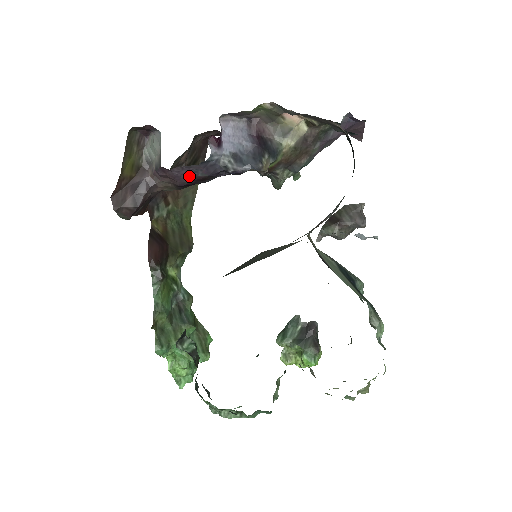
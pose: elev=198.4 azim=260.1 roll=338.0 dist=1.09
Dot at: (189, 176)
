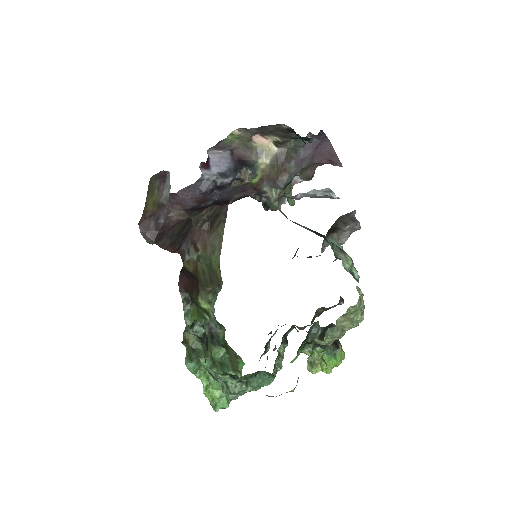
Dot at: (191, 197)
